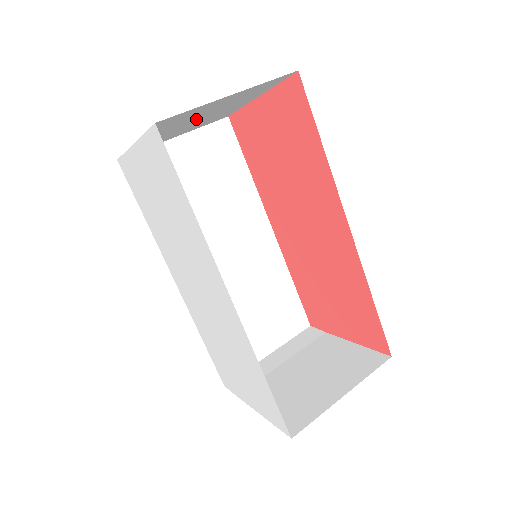
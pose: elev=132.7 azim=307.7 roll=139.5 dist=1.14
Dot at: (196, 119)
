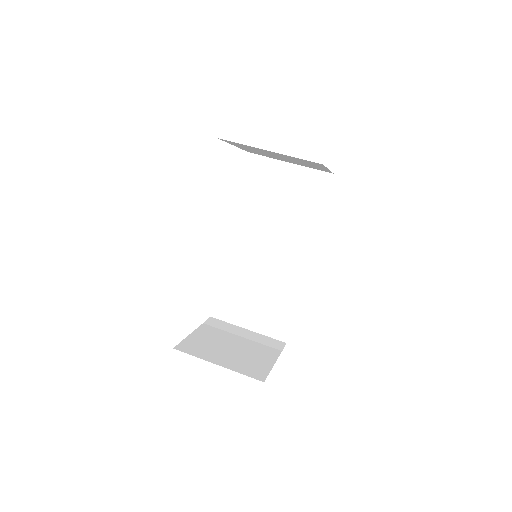
Dot at: (276, 156)
